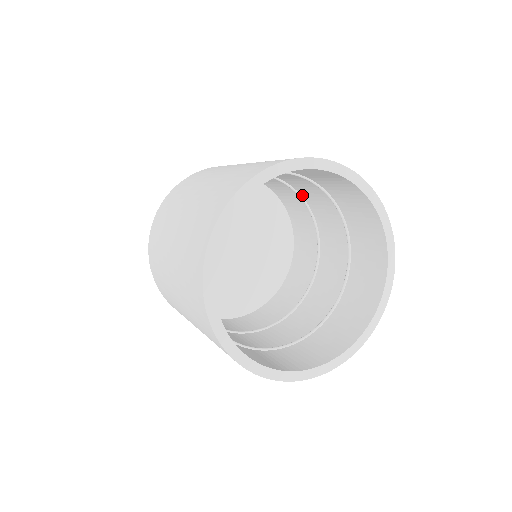
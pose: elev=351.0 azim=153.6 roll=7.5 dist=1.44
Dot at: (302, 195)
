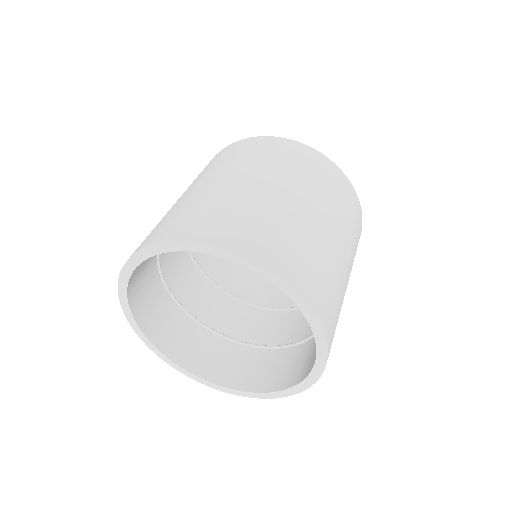
Dot at: occluded
